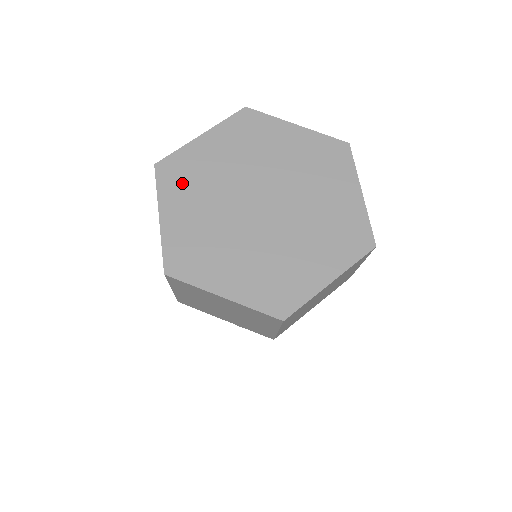
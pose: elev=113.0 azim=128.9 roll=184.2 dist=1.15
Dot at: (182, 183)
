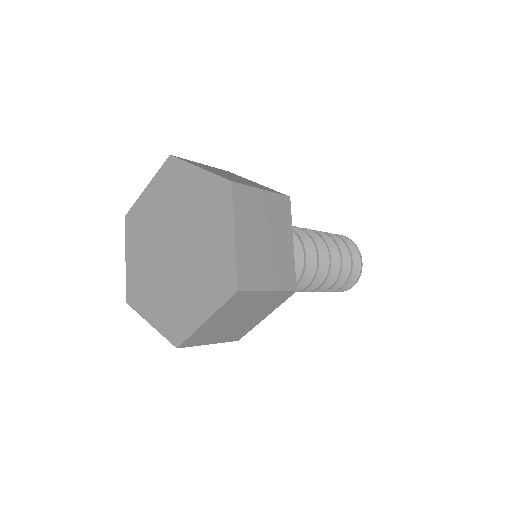
Dot at: (141, 294)
